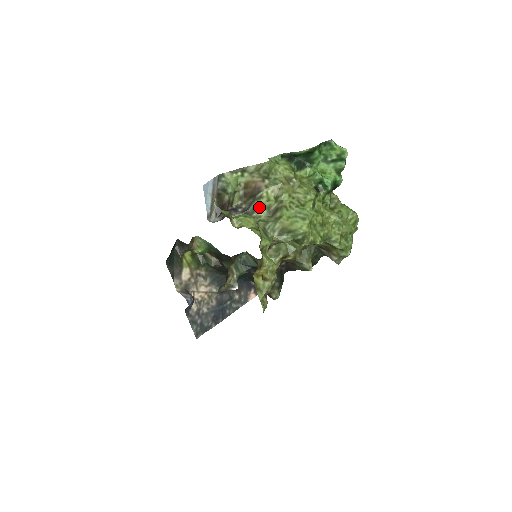
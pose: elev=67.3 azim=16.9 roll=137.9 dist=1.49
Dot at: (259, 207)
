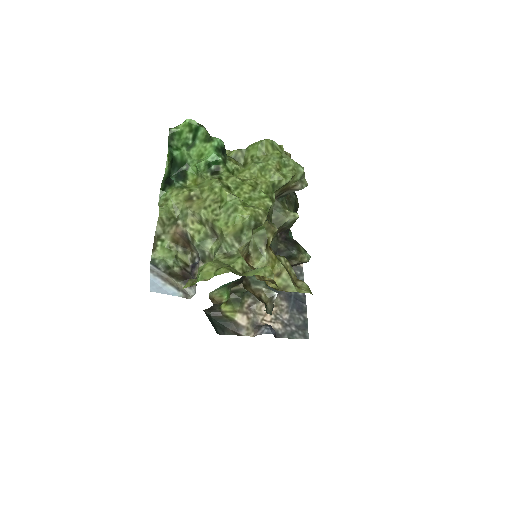
Dot at: (201, 245)
